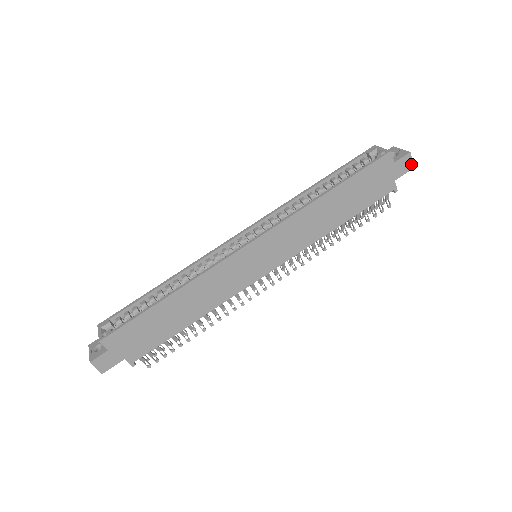
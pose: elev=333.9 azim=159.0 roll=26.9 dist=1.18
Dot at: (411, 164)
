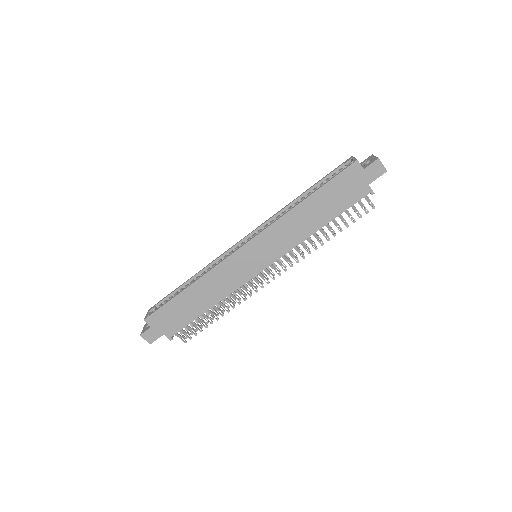
Dot at: (383, 168)
